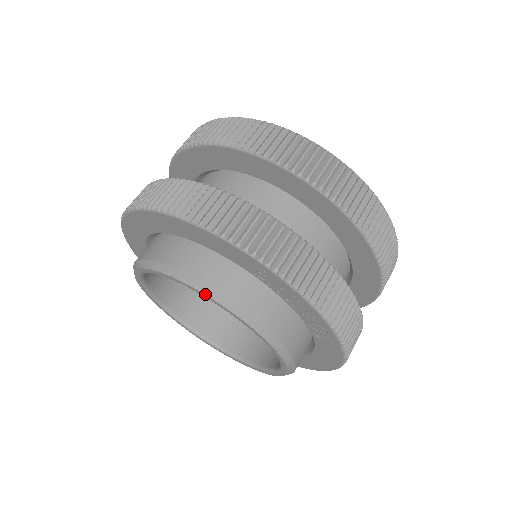
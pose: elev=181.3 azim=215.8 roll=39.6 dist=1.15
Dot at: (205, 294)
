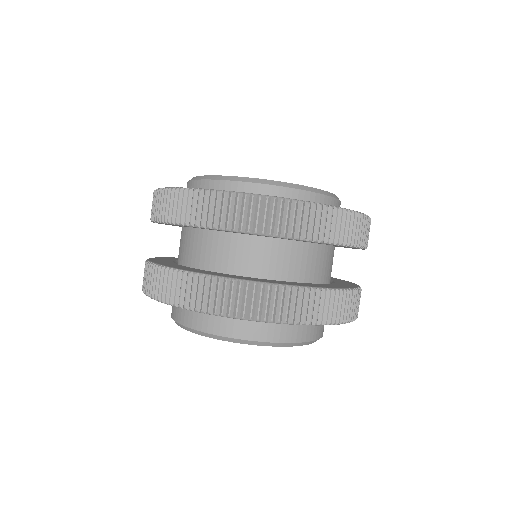
Dot at: occluded
